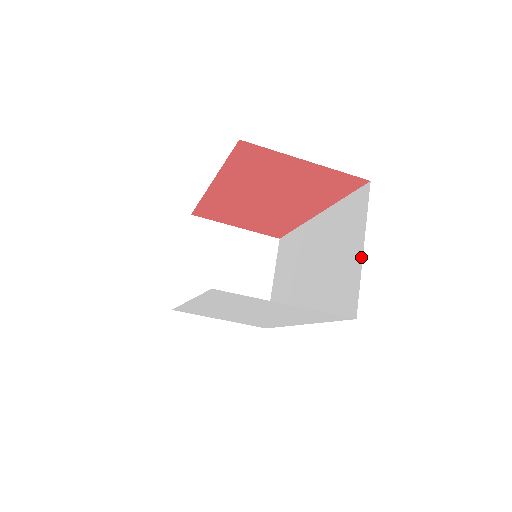
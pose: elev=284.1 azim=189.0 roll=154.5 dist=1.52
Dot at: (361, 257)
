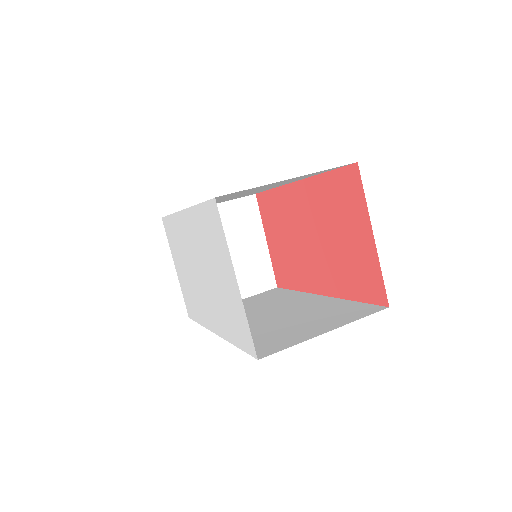
Dot at: (317, 335)
